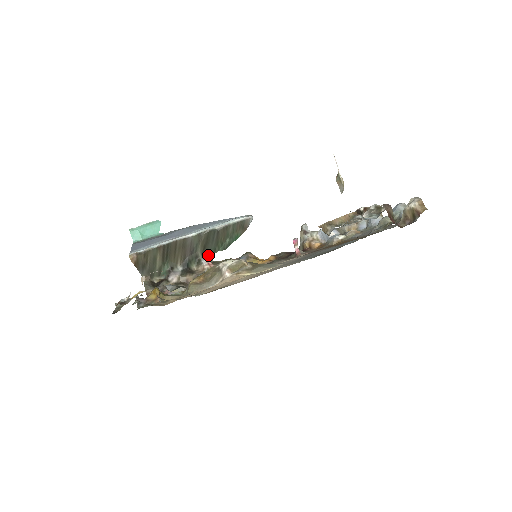
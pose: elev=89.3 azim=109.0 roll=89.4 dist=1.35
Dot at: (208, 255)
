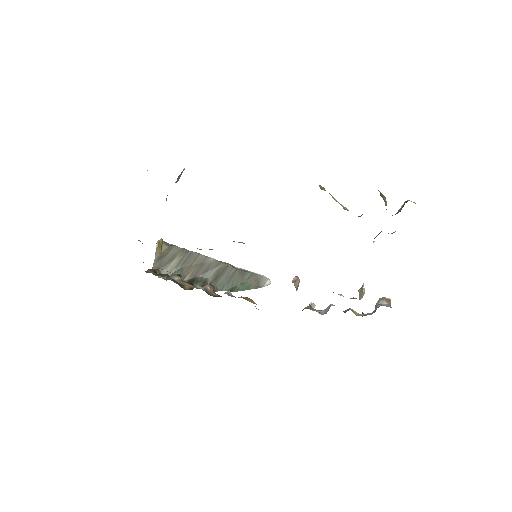
Dot at: (215, 288)
